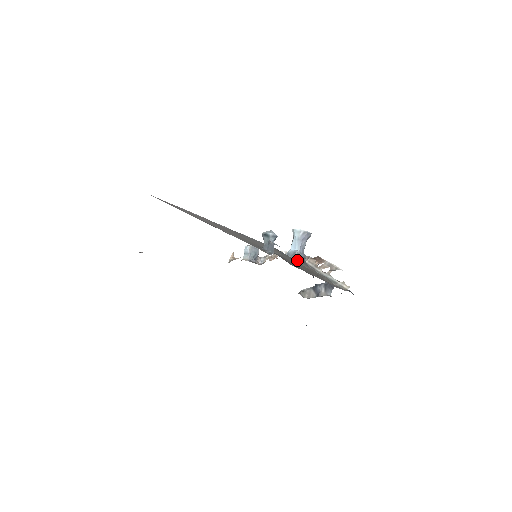
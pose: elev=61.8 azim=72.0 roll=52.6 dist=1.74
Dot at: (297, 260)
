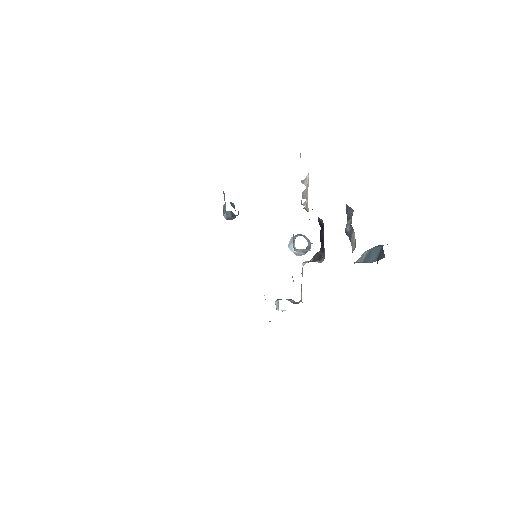
Dot at: occluded
